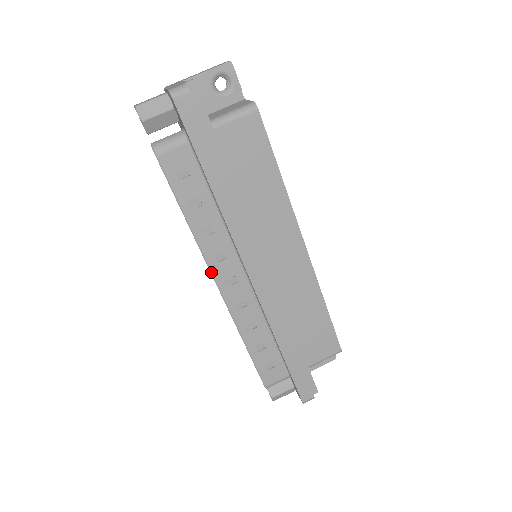
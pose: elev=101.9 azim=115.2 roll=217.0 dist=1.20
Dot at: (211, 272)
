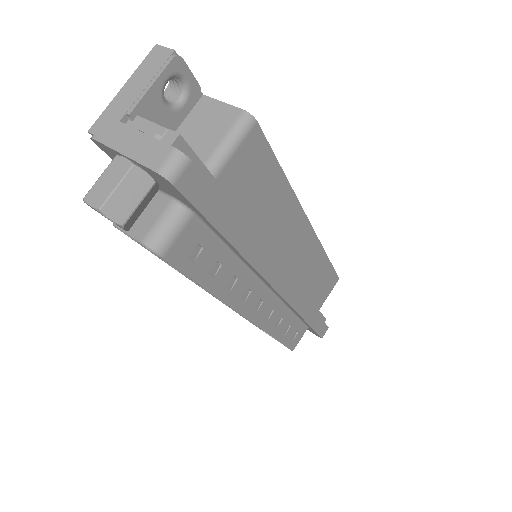
Dot at: (241, 313)
